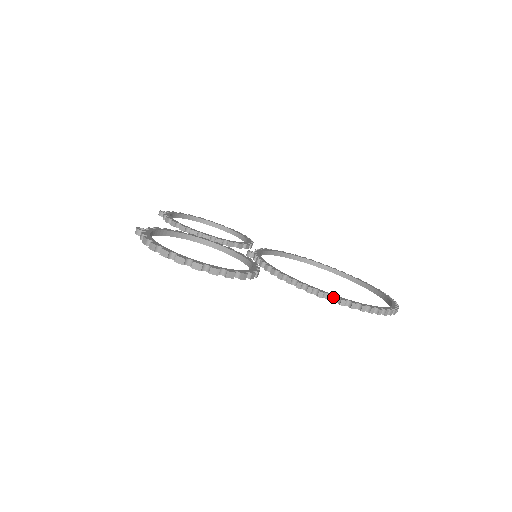
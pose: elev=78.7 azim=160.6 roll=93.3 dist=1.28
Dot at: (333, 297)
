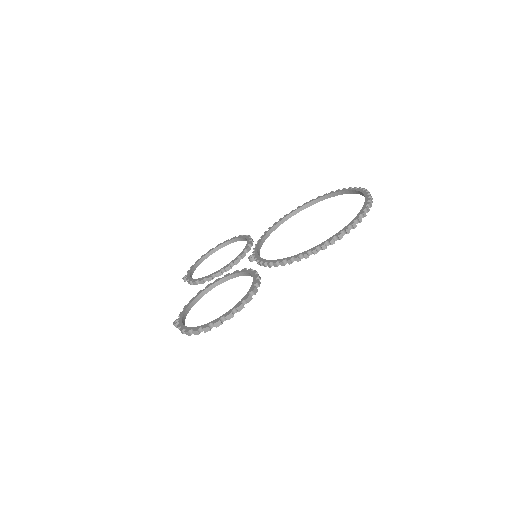
Dot at: (314, 250)
